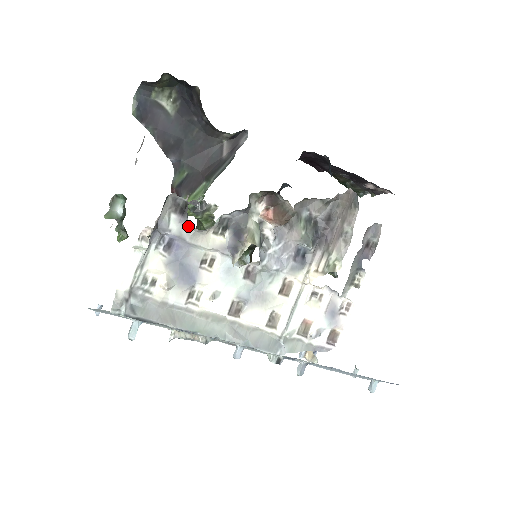
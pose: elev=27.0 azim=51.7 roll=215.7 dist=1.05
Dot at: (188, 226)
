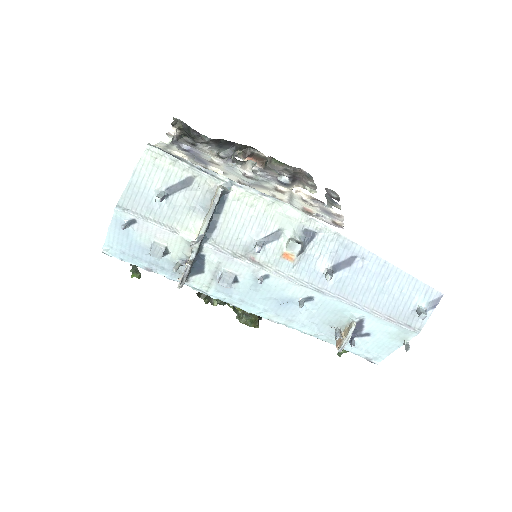
Dot at: (197, 148)
